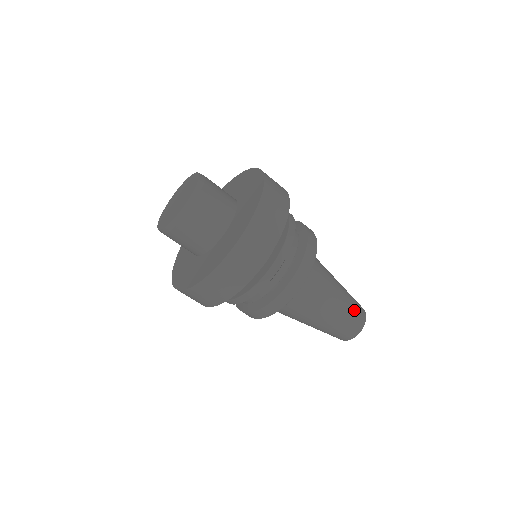
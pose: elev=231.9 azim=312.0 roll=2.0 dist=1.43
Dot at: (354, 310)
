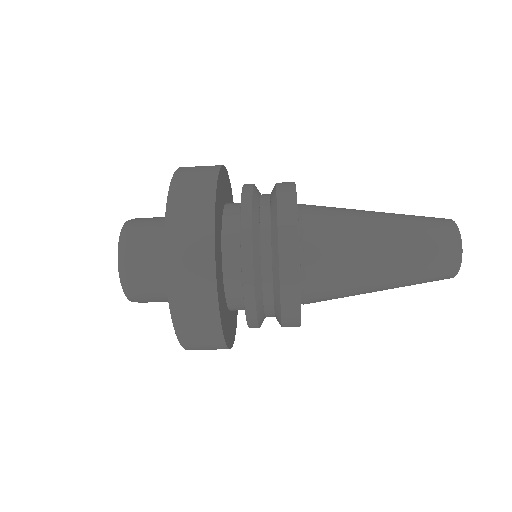
Dot at: (429, 255)
